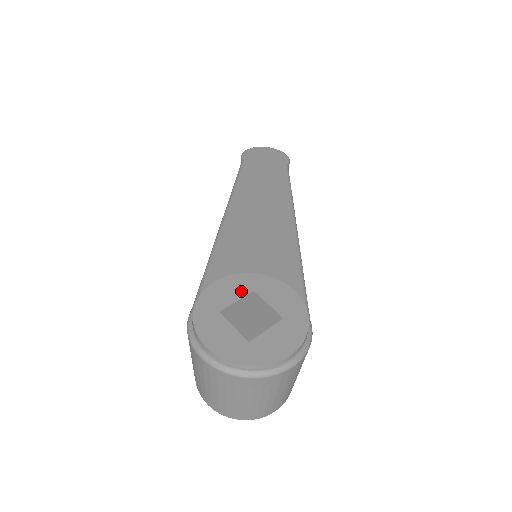
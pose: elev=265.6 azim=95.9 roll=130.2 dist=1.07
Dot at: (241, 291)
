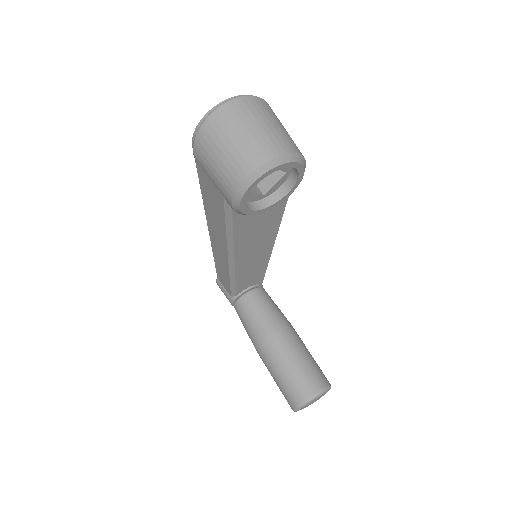
Dot at: occluded
